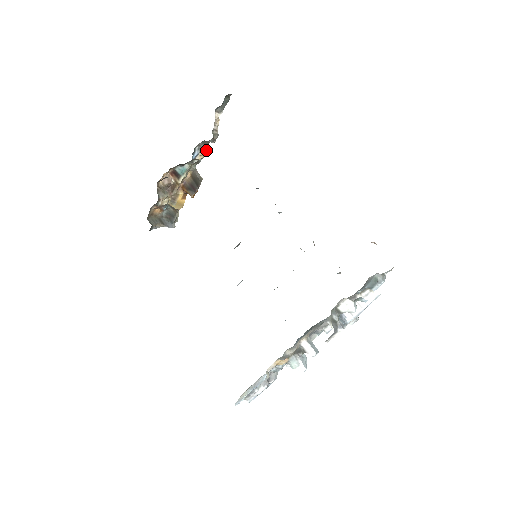
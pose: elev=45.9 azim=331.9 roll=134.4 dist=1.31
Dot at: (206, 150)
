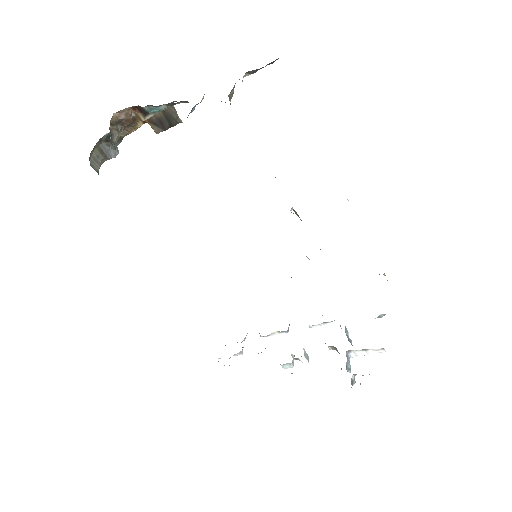
Dot at: occluded
